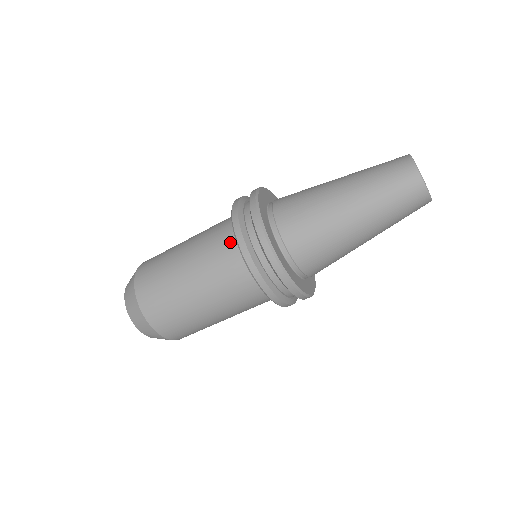
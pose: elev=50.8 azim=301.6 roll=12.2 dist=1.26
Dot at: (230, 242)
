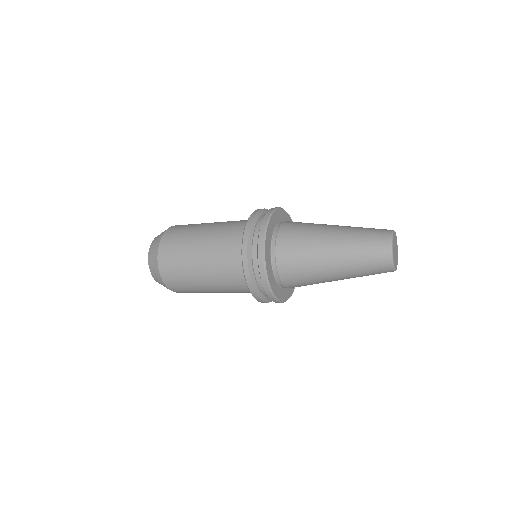
Dot at: occluded
